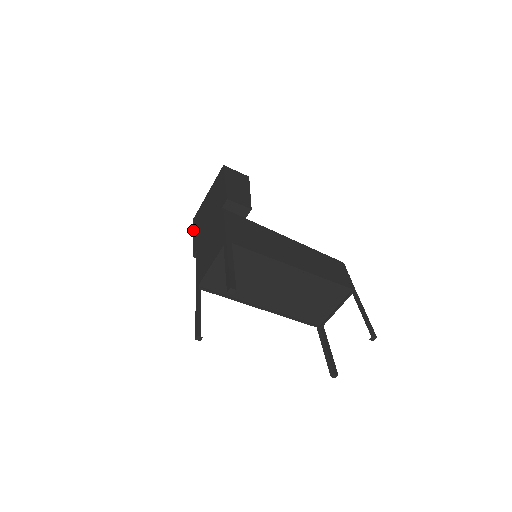
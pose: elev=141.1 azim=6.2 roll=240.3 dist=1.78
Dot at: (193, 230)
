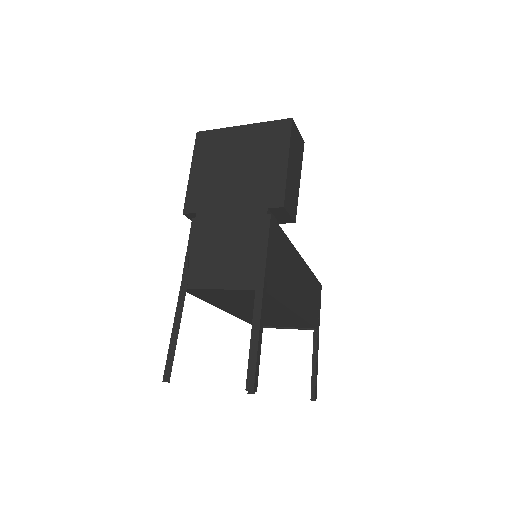
Dot at: (194, 158)
